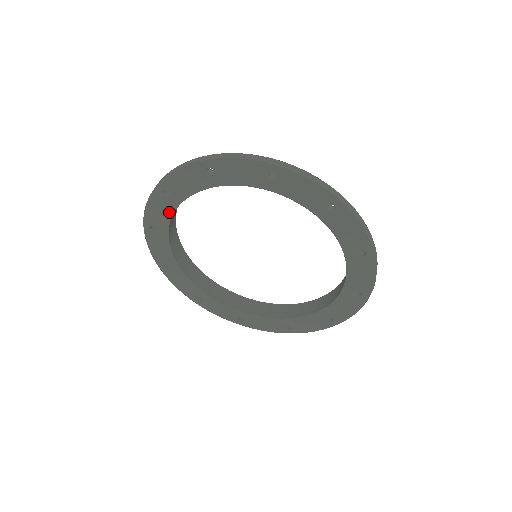
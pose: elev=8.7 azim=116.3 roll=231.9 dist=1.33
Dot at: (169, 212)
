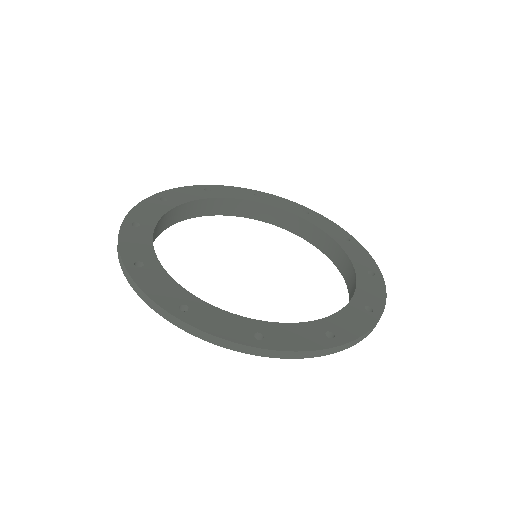
Dot at: (196, 198)
